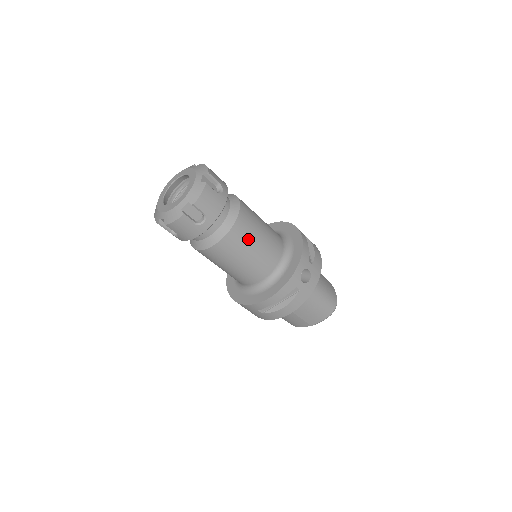
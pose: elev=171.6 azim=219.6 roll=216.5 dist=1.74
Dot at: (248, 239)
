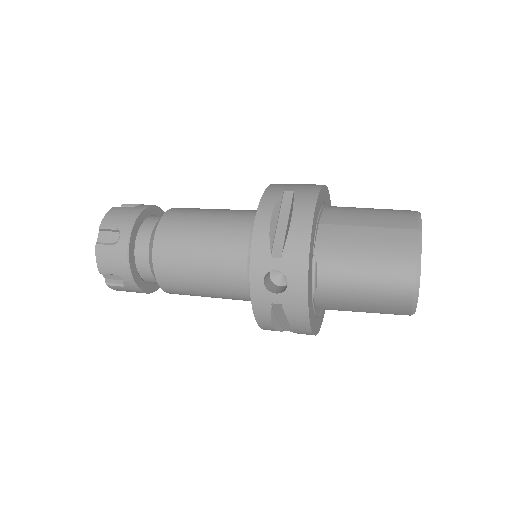
Dot at: (182, 269)
